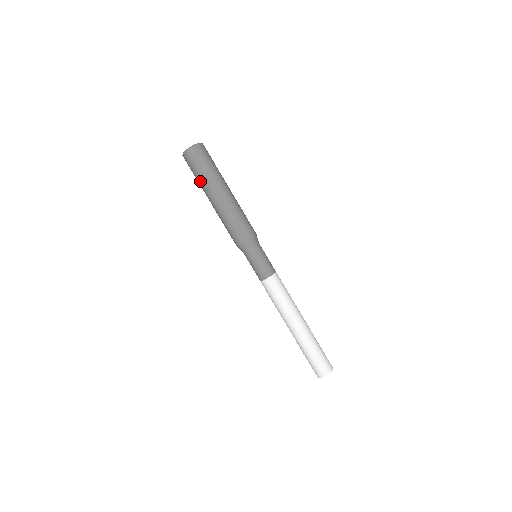
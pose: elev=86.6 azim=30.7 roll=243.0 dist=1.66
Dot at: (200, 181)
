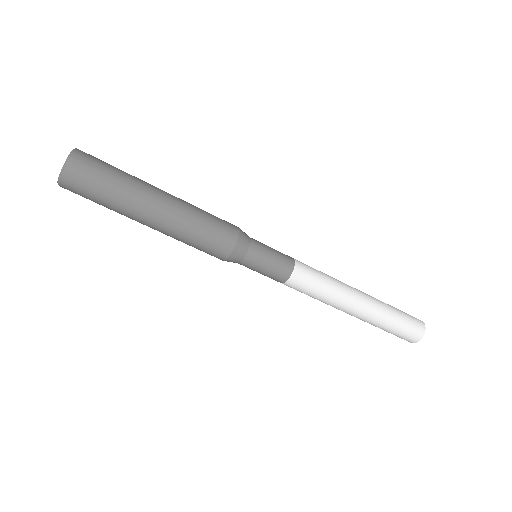
Dot at: occluded
